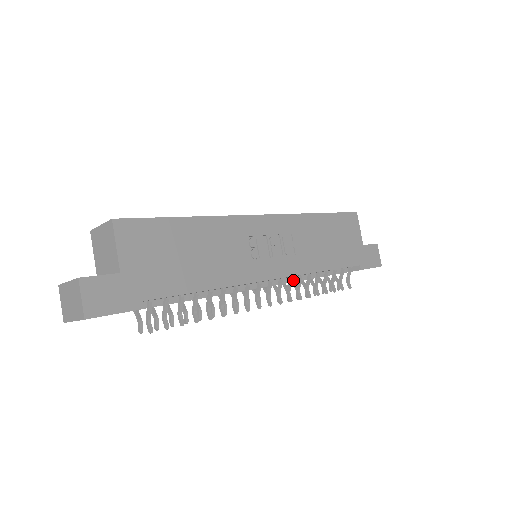
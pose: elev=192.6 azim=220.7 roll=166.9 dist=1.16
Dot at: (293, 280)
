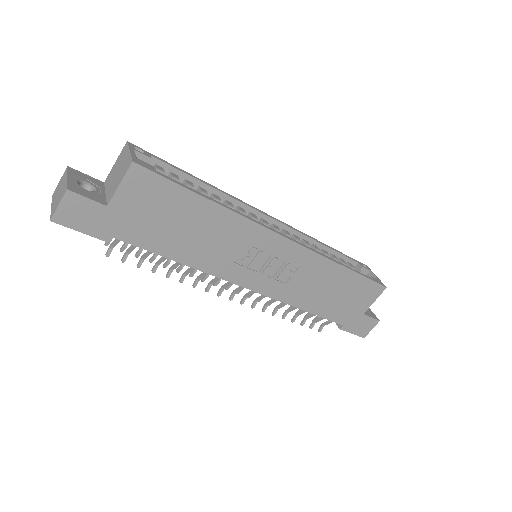
Dot at: occluded
